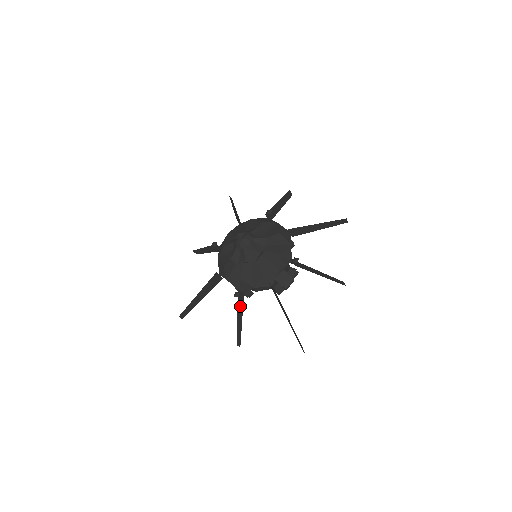
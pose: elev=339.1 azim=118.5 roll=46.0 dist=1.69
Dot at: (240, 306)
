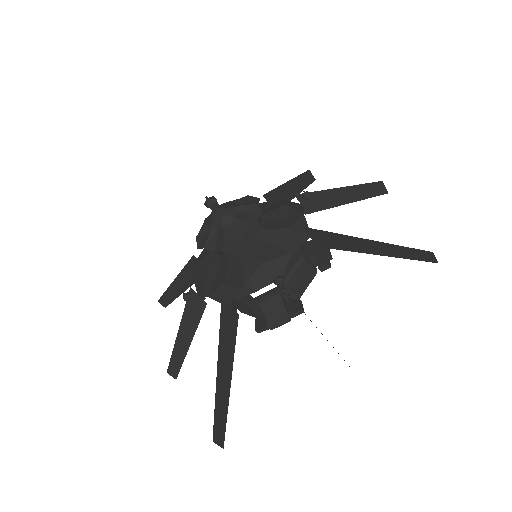
Dot at: (191, 317)
